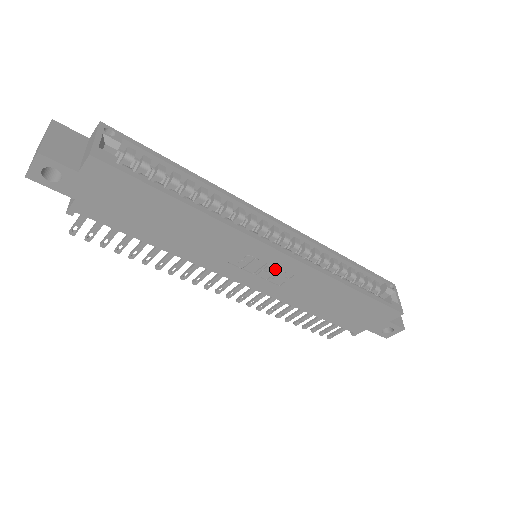
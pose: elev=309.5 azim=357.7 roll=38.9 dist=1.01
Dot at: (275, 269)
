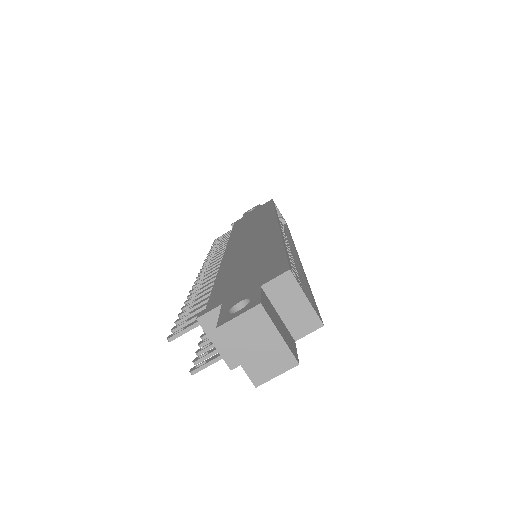
Dot at: occluded
